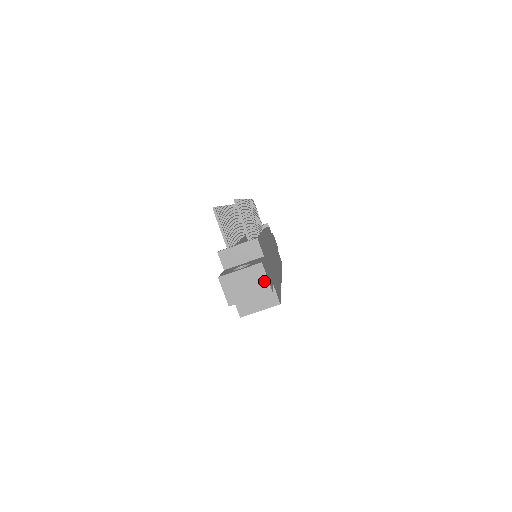
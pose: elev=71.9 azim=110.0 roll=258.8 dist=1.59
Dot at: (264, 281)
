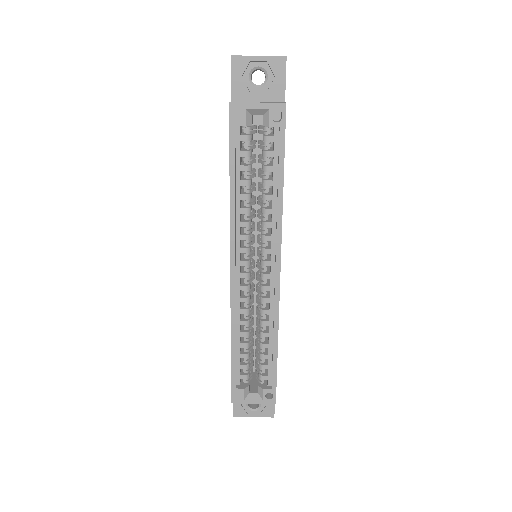
Dot at: occluded
